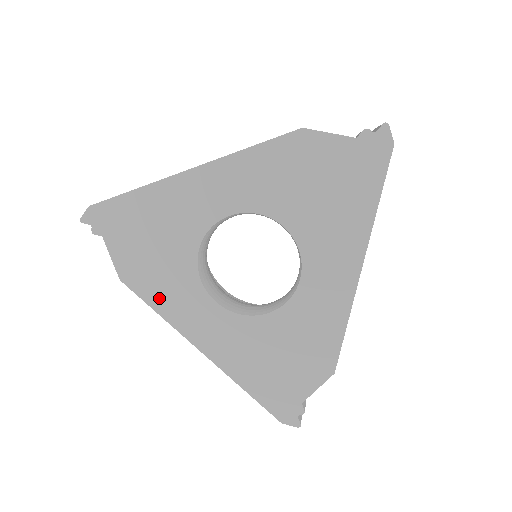
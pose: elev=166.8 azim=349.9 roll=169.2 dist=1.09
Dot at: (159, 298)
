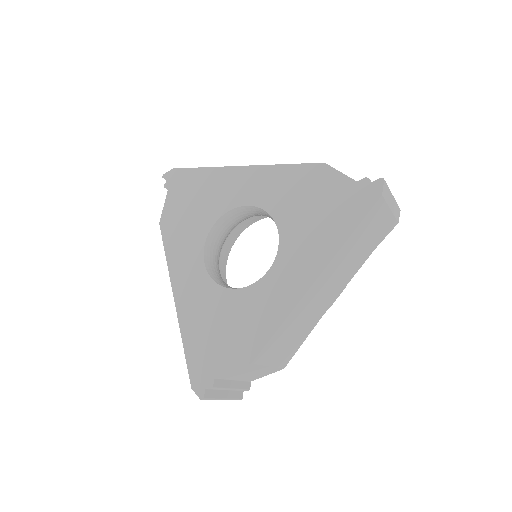
Dot at: (173, 246)
